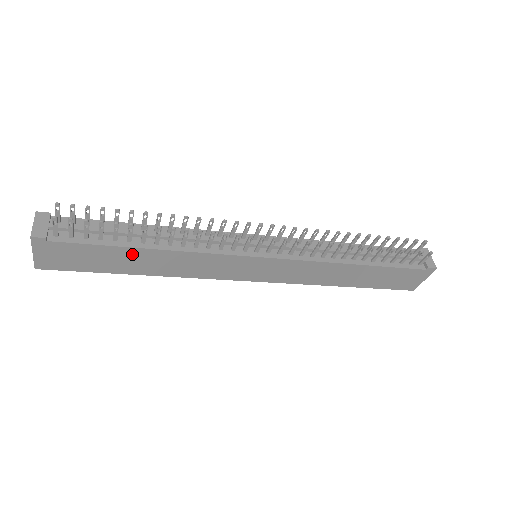
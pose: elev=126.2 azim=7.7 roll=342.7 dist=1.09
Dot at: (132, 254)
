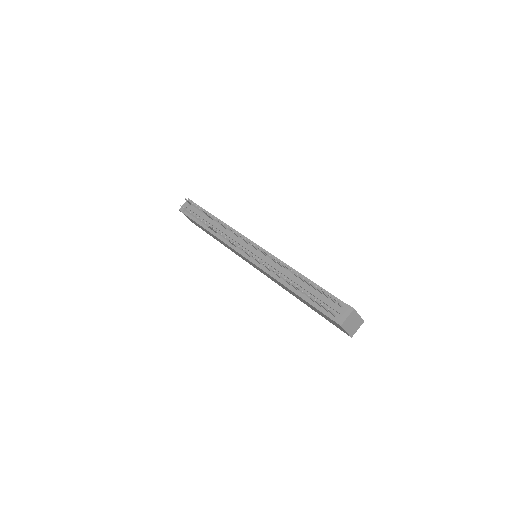
Dot at: (207, 231)
